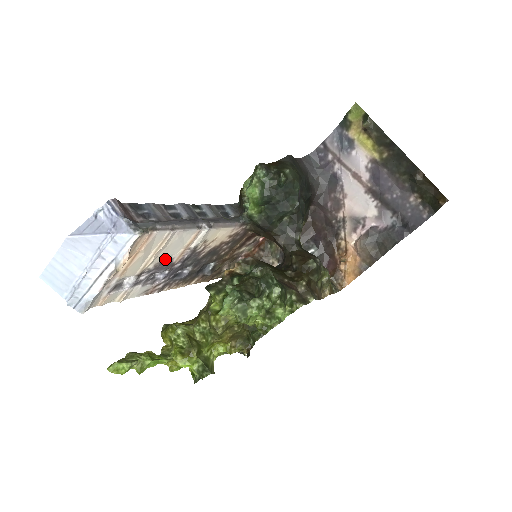
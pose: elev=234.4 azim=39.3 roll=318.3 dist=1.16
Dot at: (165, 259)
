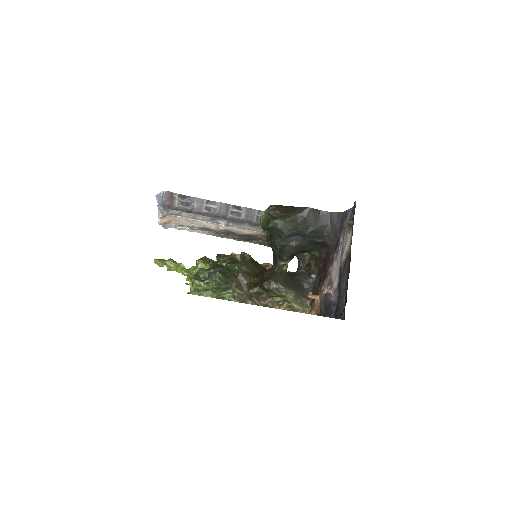
Dot at: (205, 227)
